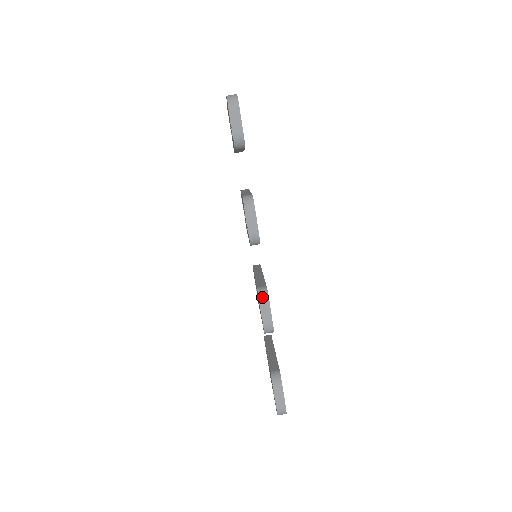
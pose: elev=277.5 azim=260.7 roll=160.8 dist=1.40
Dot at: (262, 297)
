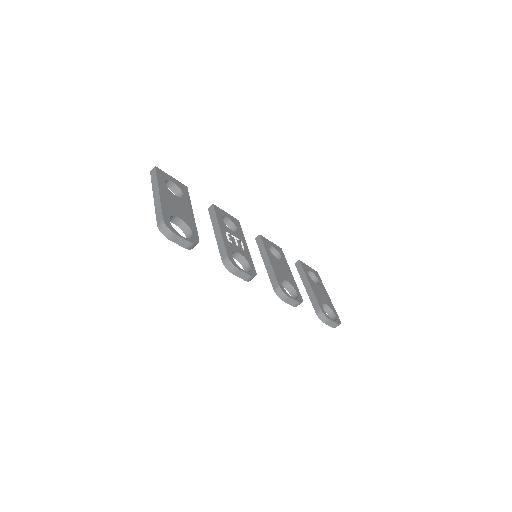
Dot at: (281, 297)
